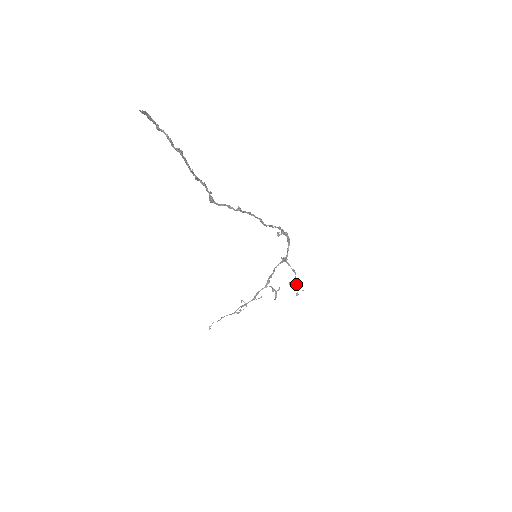
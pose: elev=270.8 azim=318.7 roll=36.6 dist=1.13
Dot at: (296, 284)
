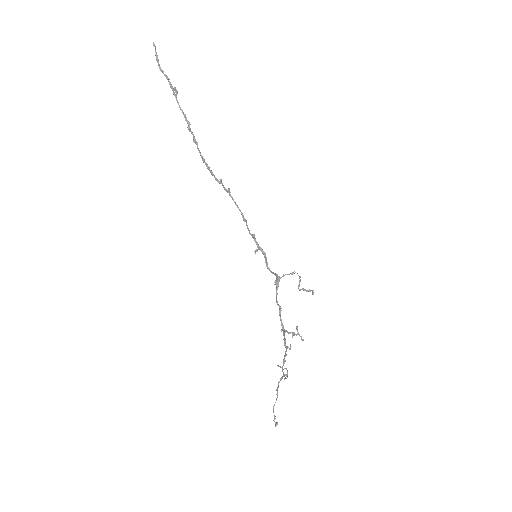
Dot at: (304, 289)
